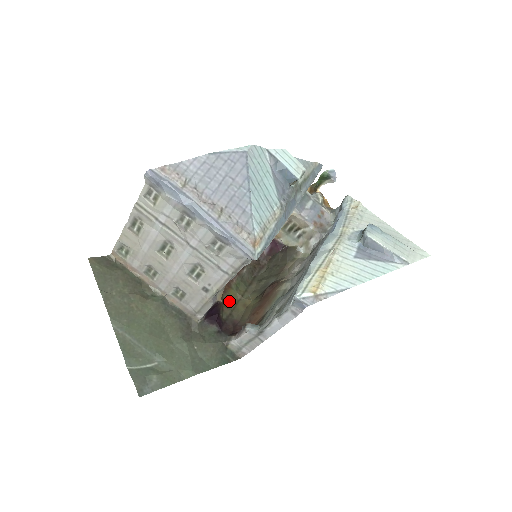
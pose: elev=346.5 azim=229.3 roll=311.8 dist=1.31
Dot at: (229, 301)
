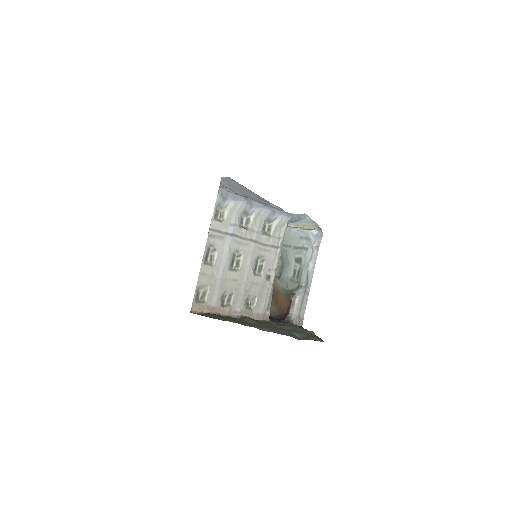
Dot at: occluded
